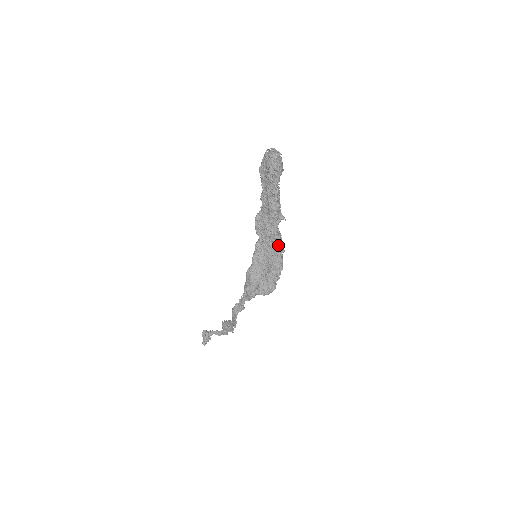
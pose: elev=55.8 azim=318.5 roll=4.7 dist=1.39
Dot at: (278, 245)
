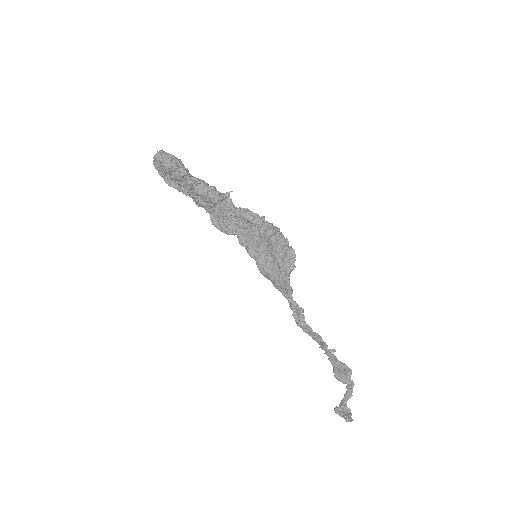
Dot at: (251, 217)
